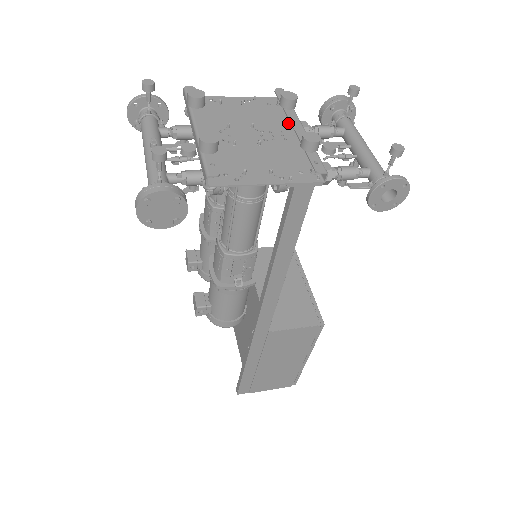
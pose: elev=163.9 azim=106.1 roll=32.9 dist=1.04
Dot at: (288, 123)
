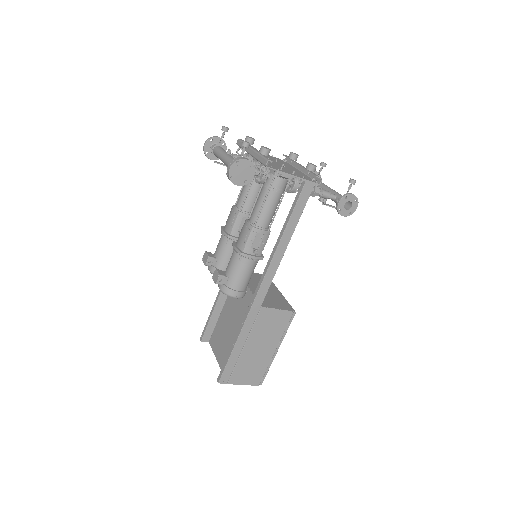
Dot at: (293, 167)
